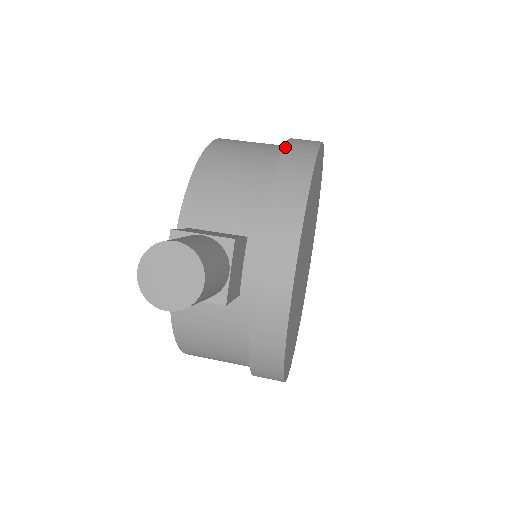
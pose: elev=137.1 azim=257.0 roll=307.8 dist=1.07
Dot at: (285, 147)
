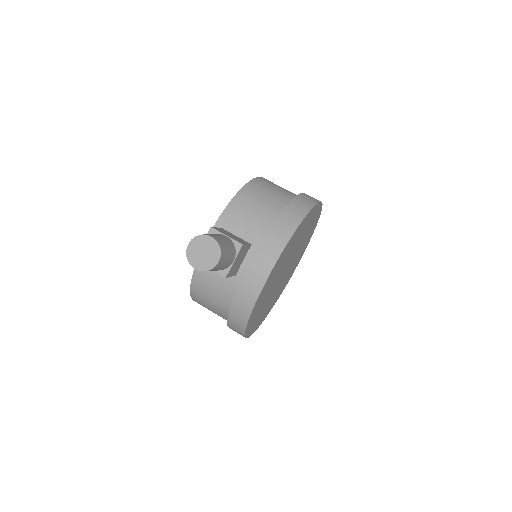
Dot at: (294, 199)
